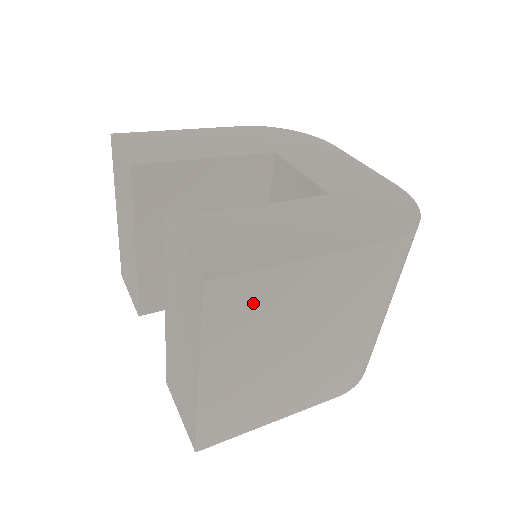
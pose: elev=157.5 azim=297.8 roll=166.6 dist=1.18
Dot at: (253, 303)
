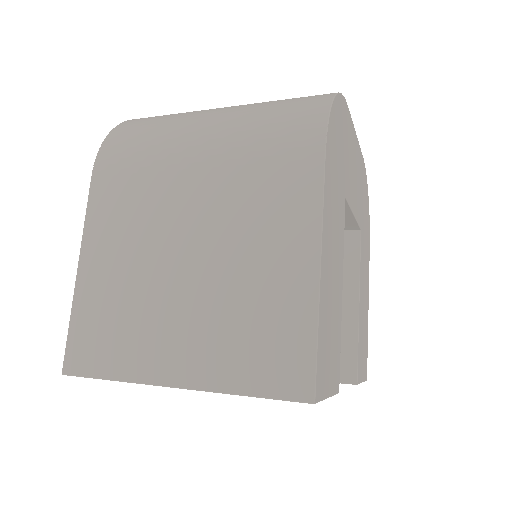
Dot at: occluded
